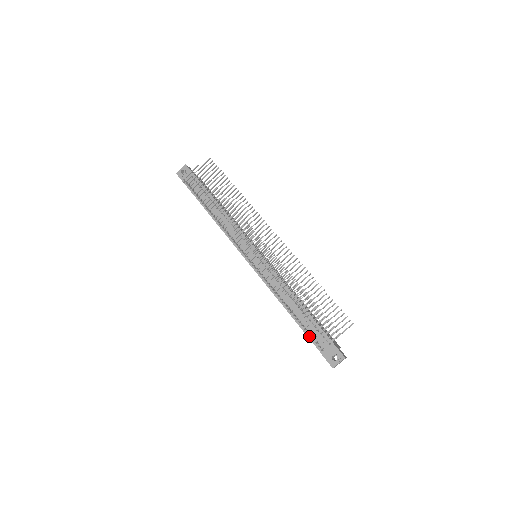
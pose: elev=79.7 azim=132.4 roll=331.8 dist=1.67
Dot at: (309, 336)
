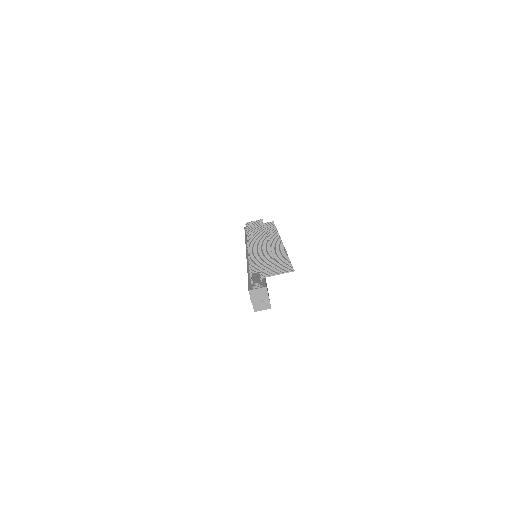
Dot at: (249, 278)
